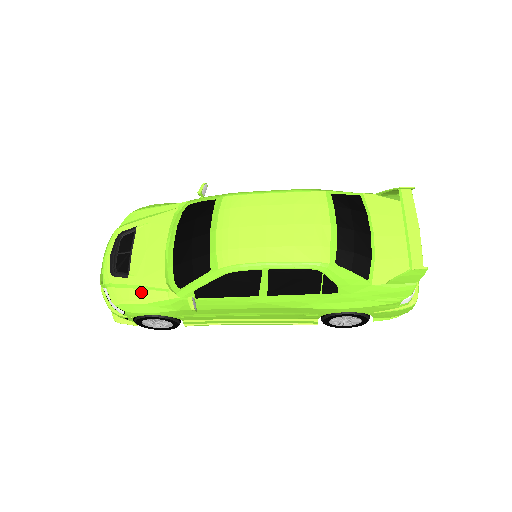
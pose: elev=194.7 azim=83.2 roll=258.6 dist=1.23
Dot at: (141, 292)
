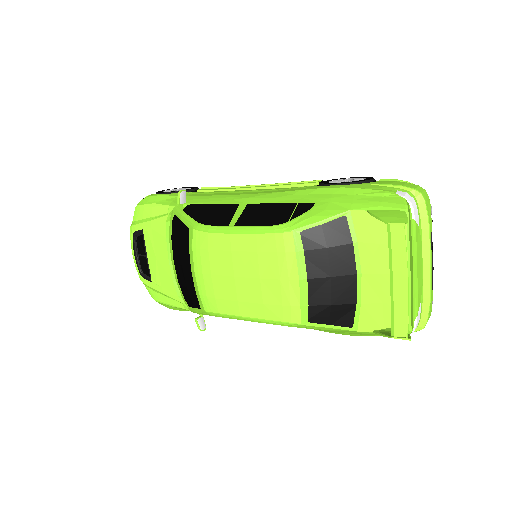
Dot at: (164, 298)
